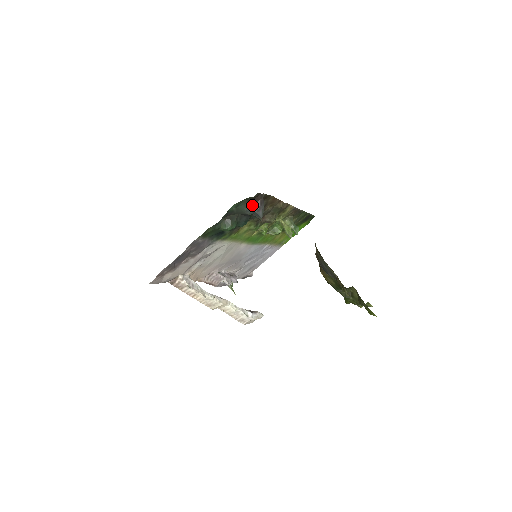
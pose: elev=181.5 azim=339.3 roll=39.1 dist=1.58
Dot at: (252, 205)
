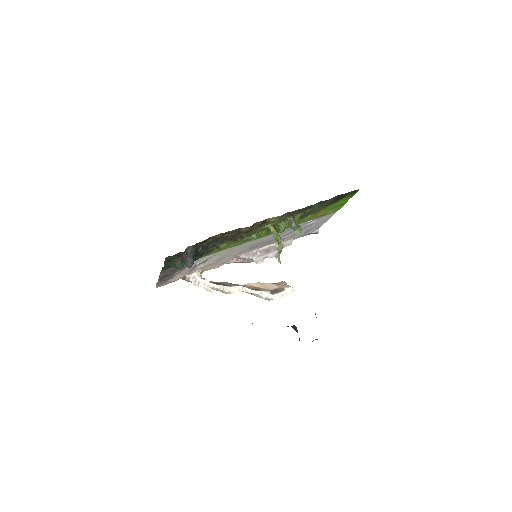
Dot at: (180, 258)
